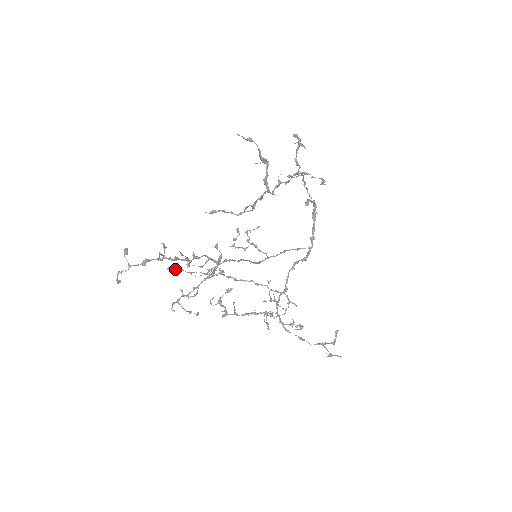
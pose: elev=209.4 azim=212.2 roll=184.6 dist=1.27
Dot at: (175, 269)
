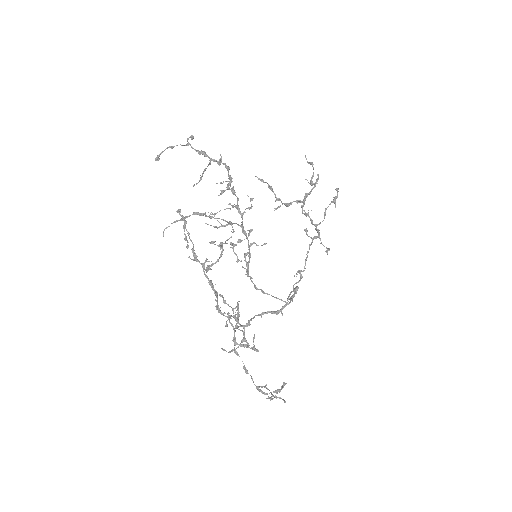
Dot at: occluded
